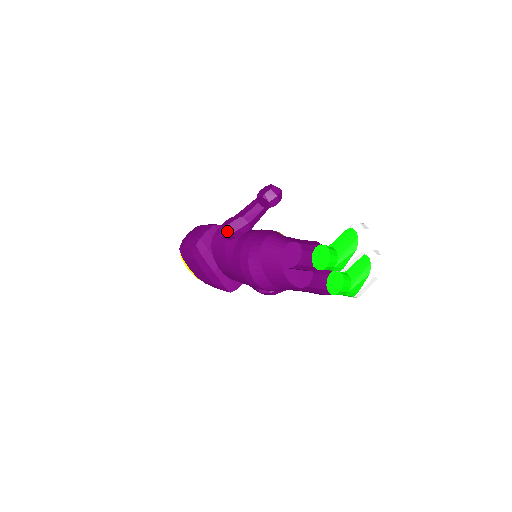
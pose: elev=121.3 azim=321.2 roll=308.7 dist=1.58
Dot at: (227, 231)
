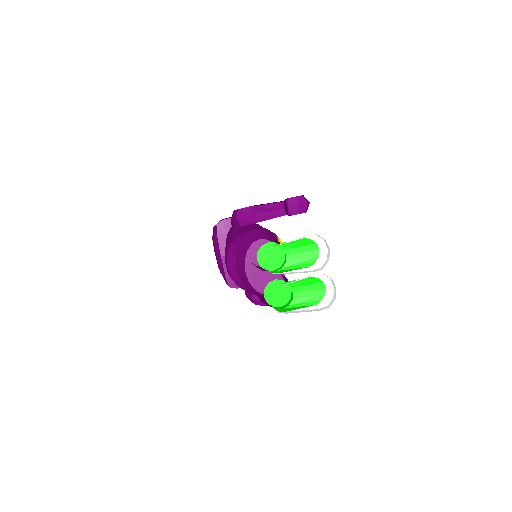
Dot at: (236, 215)
